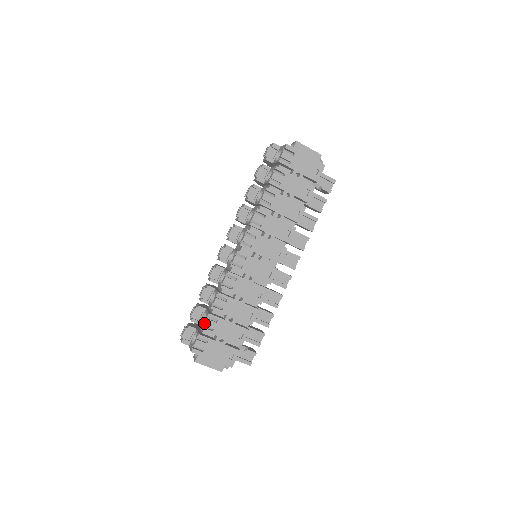
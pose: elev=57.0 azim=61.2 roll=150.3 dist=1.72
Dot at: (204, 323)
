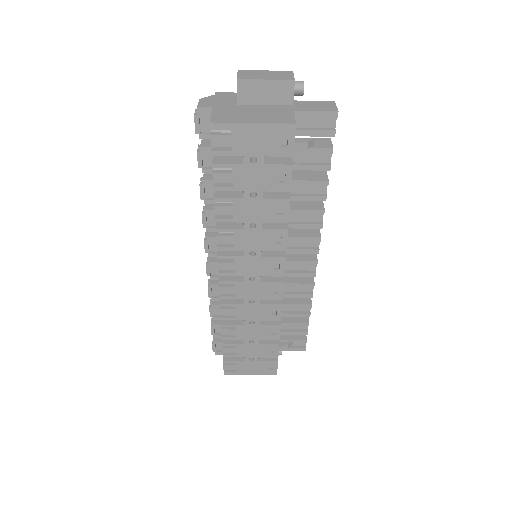
Dot at: occluded
